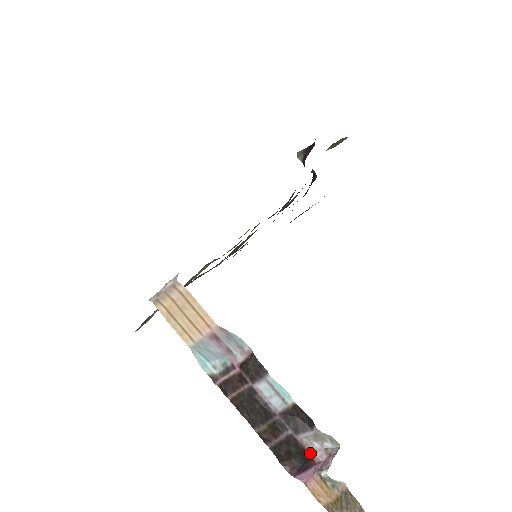
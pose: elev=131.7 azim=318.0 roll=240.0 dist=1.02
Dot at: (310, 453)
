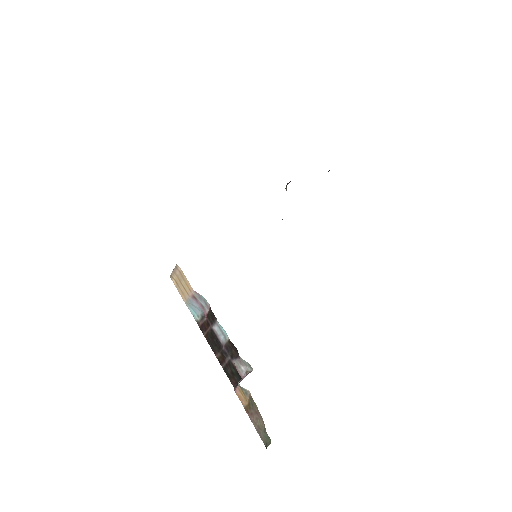
Dot at: (239, 372)
